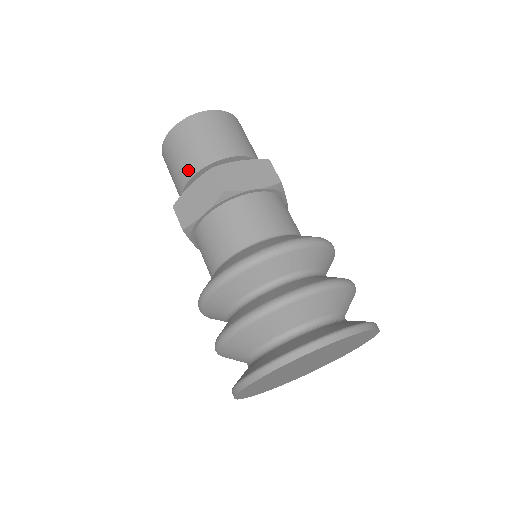
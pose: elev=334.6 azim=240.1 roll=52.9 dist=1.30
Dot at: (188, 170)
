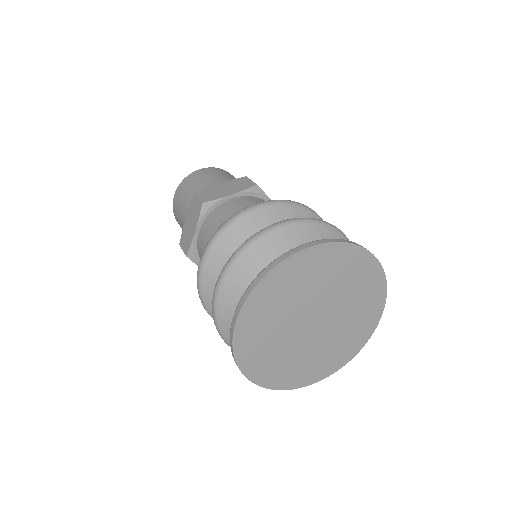
Dot at: (186, 213)
